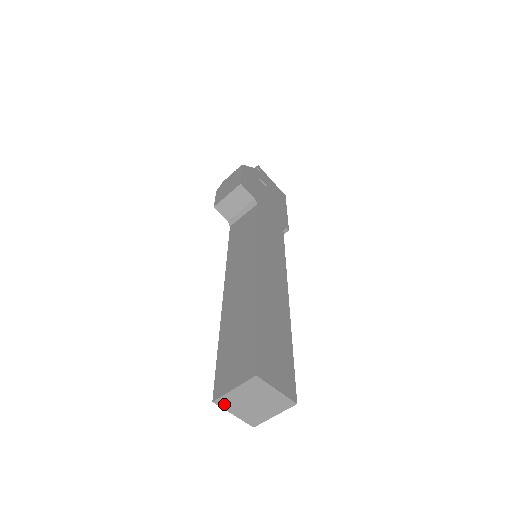
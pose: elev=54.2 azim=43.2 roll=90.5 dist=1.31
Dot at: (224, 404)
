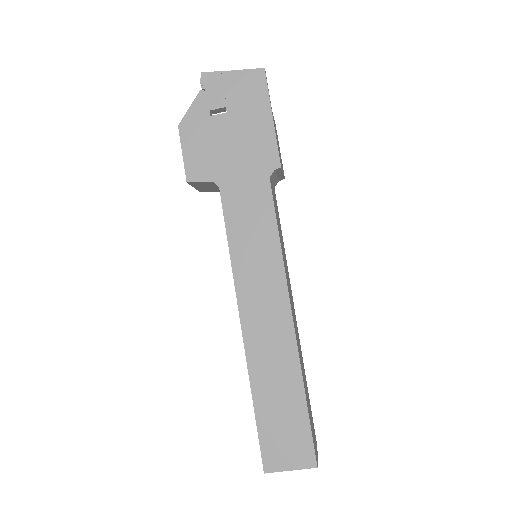
Dot at: occluded
